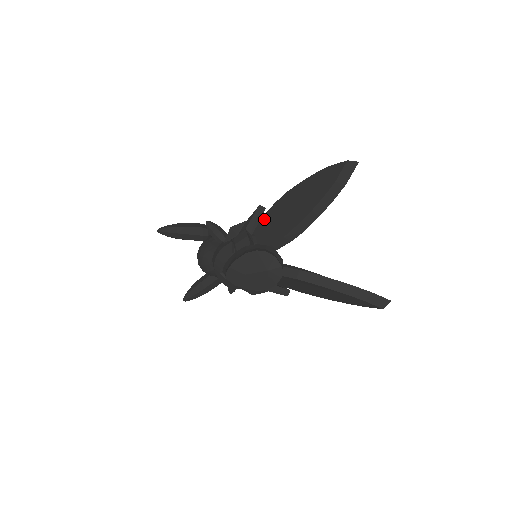
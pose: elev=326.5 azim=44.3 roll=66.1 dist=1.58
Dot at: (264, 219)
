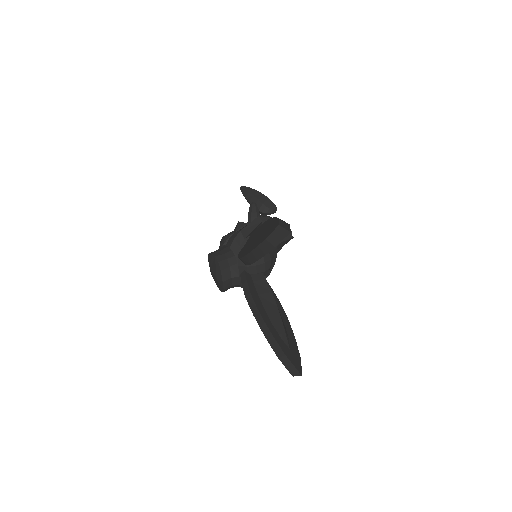
Dot at: (256, 231)
